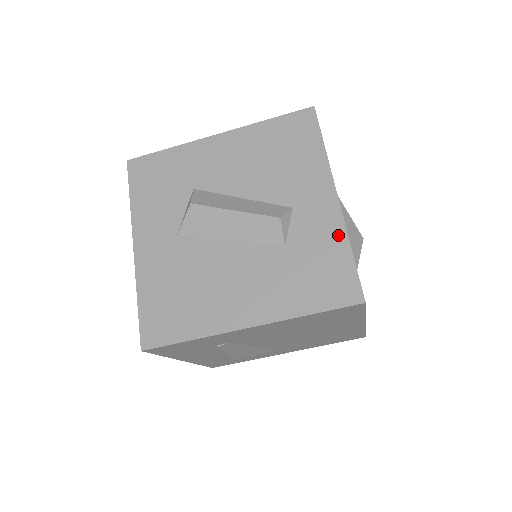
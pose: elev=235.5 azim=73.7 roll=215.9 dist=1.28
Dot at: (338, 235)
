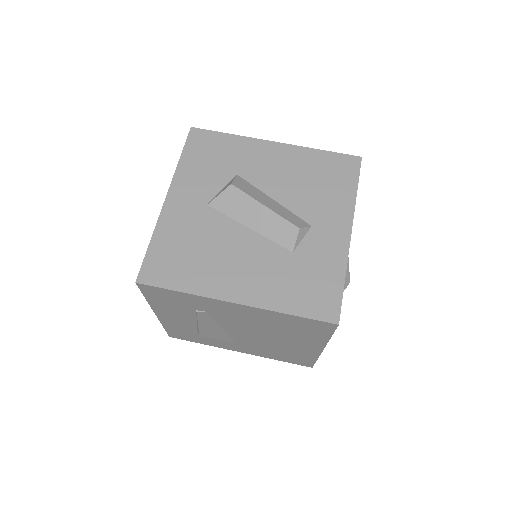
Dot at: (339, 263)
